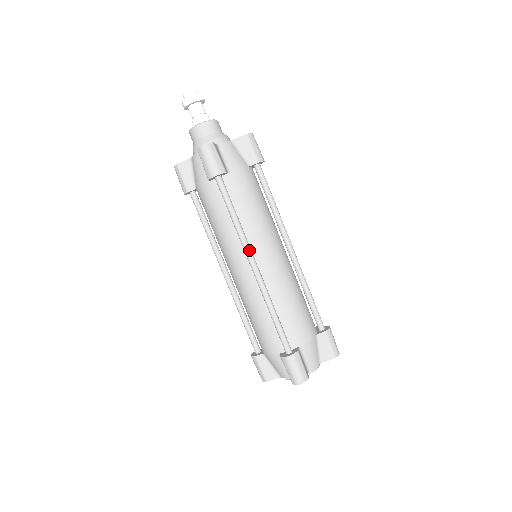
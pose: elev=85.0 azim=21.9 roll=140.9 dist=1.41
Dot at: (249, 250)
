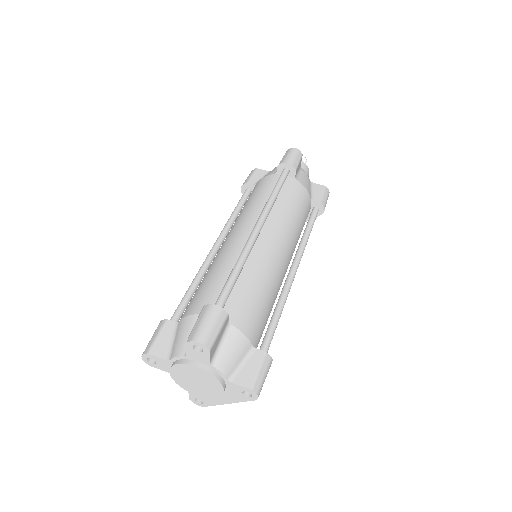
Dot at: (265, 216)
